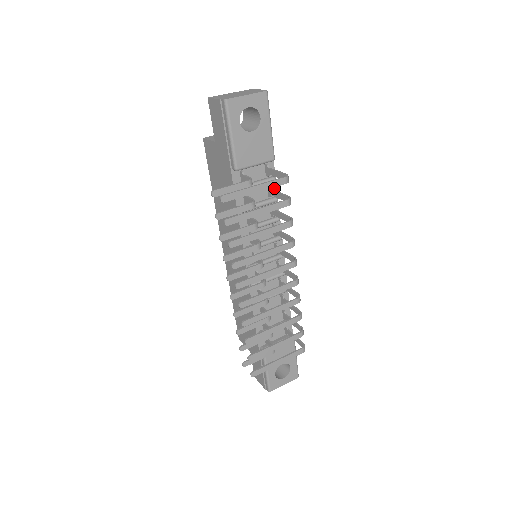
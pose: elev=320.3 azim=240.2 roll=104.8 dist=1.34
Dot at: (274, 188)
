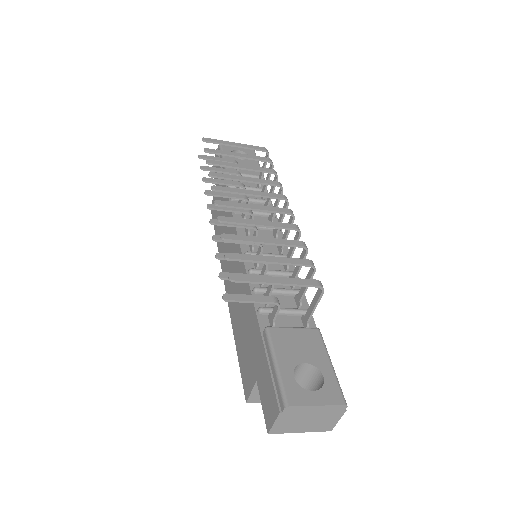
Dot at: occluded
